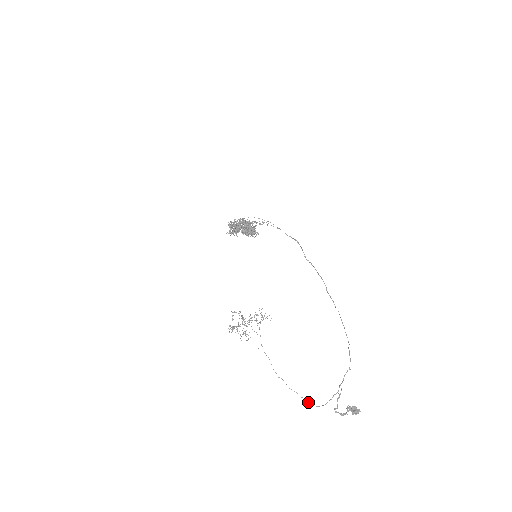
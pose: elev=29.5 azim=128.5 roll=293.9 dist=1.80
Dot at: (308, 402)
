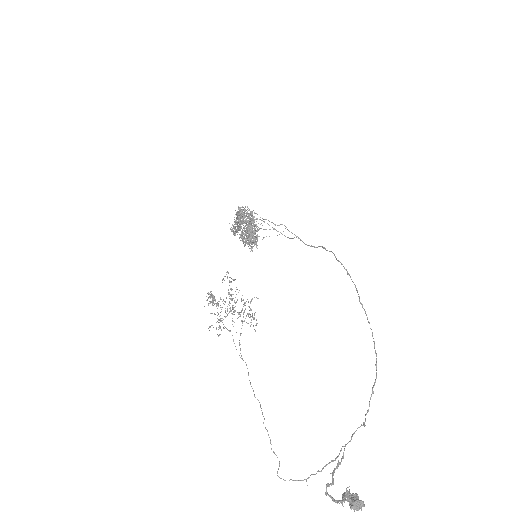
Dot at: (279, 466)
